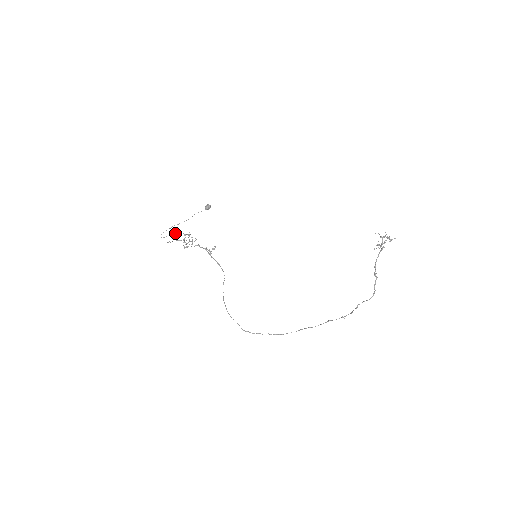
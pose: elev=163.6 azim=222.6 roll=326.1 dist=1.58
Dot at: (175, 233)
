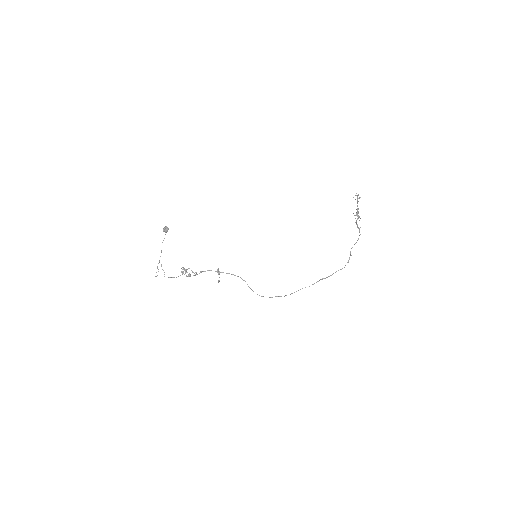
Dot at: (159, 262)
